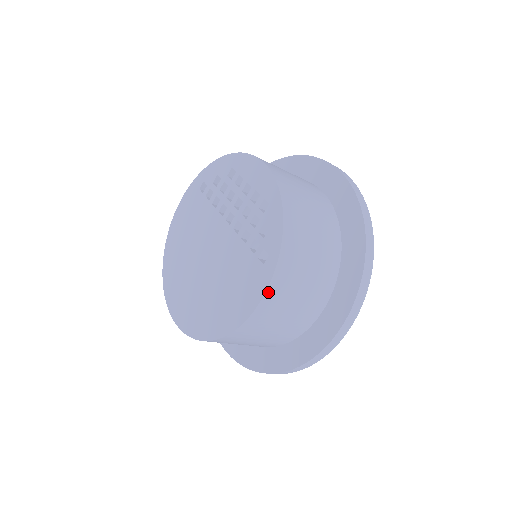
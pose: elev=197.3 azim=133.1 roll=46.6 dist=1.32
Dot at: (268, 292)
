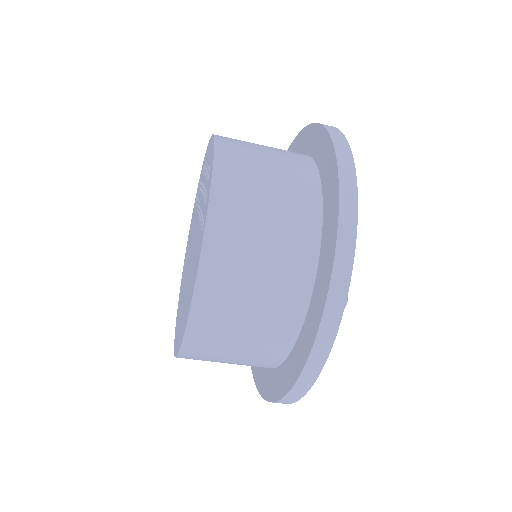
Dot at: (203, 262)
